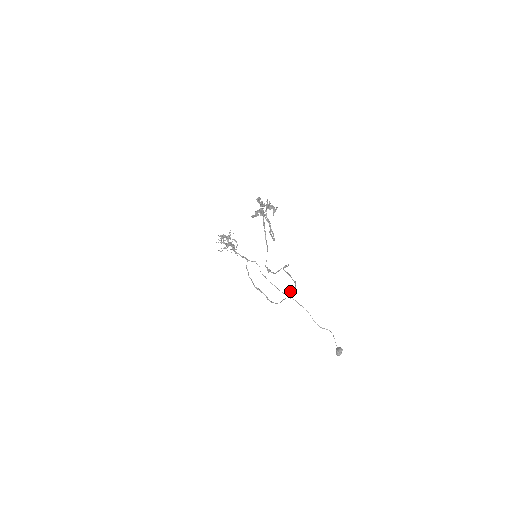
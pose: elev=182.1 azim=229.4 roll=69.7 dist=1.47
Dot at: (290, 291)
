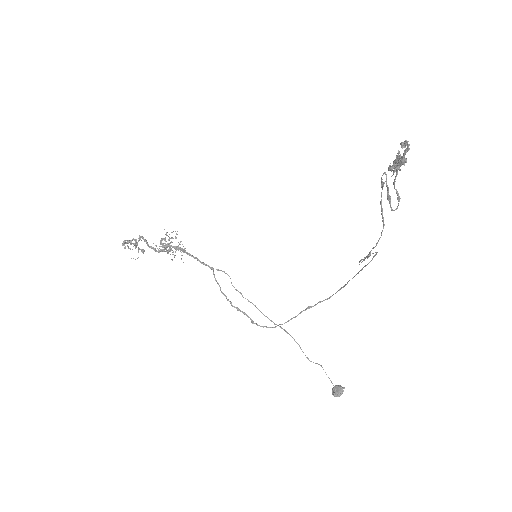
Dot at: occluded
